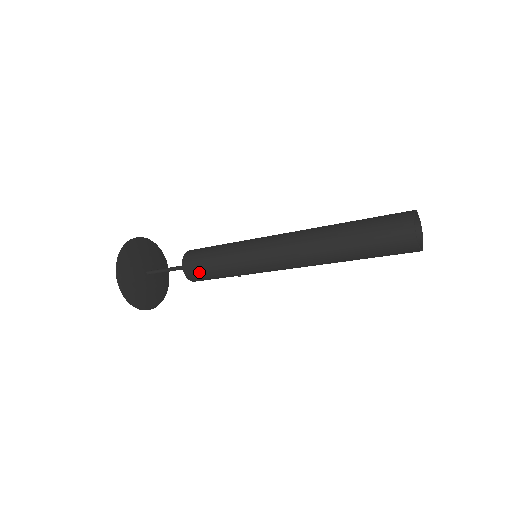
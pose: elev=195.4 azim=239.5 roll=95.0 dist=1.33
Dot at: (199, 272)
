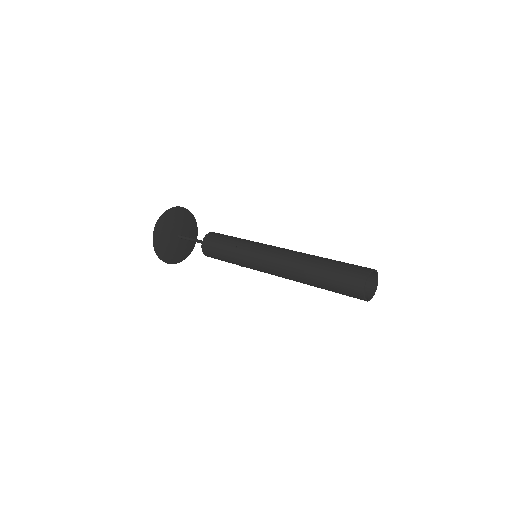
Dot at: (213, 255)
